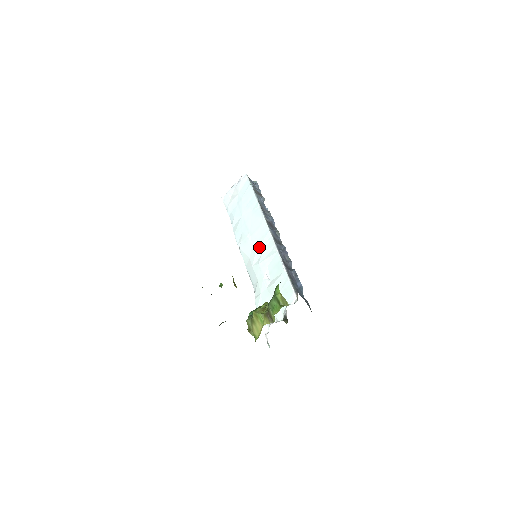
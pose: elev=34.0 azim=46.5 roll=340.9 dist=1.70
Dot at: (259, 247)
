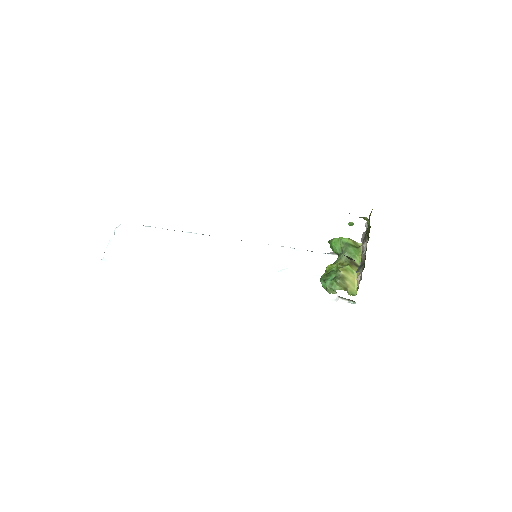
Dot at: (237, 257)
